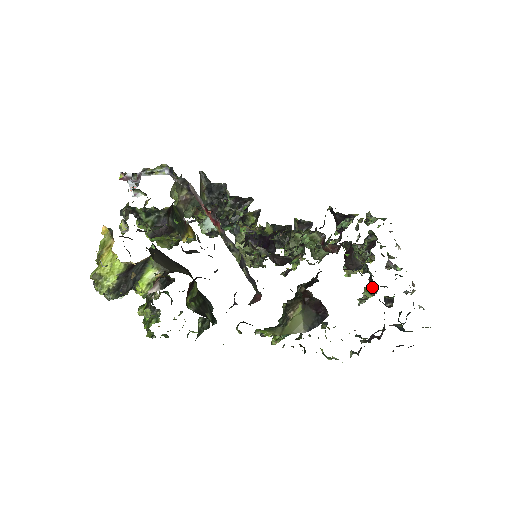
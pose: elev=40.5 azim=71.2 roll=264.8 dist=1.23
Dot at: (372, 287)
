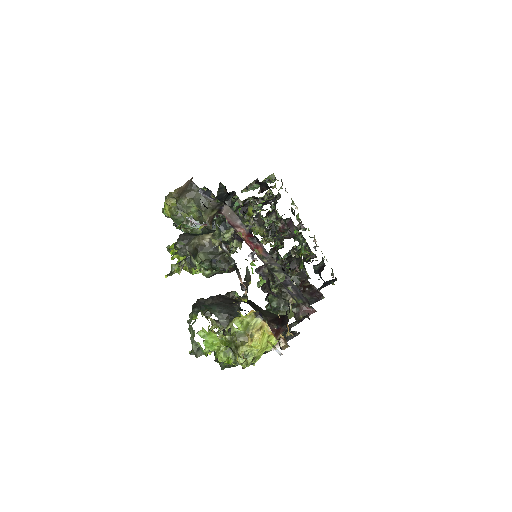
Dot at: (303, 253)
